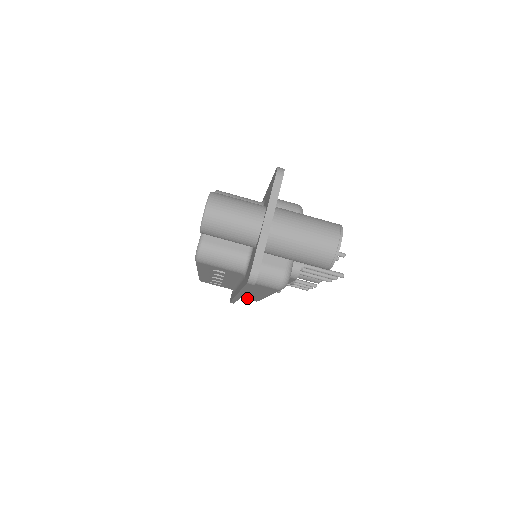
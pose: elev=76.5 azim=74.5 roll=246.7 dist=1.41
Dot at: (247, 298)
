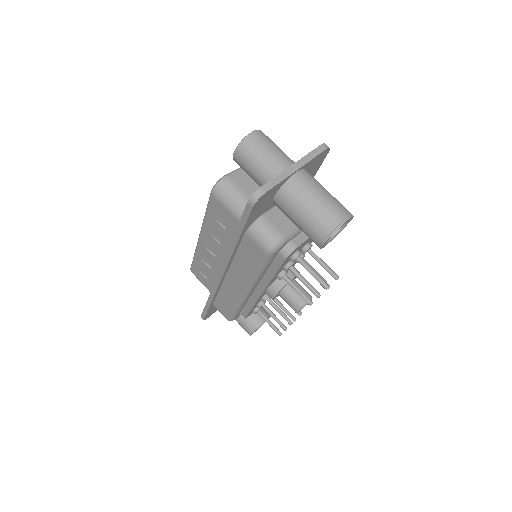
Dot at: (221, 308)
